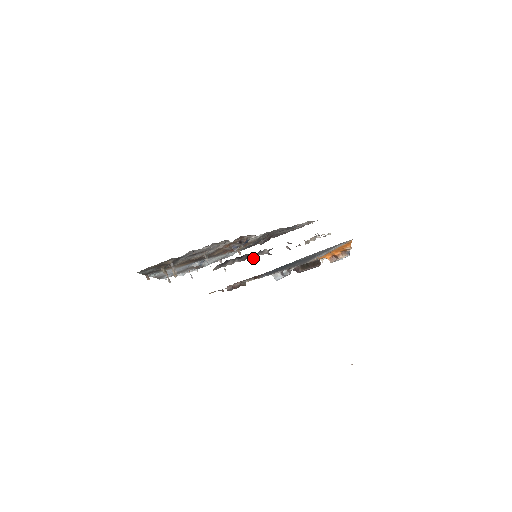
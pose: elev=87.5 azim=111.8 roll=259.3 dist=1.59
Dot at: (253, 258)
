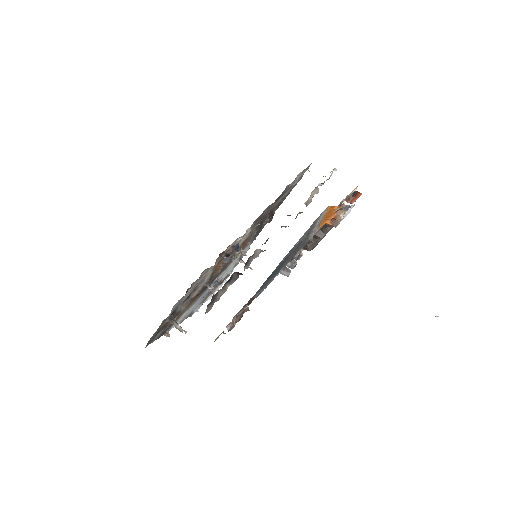
Dot at: (247, 268)
